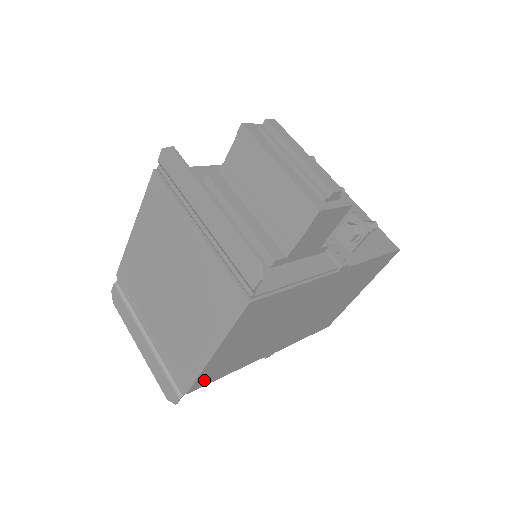
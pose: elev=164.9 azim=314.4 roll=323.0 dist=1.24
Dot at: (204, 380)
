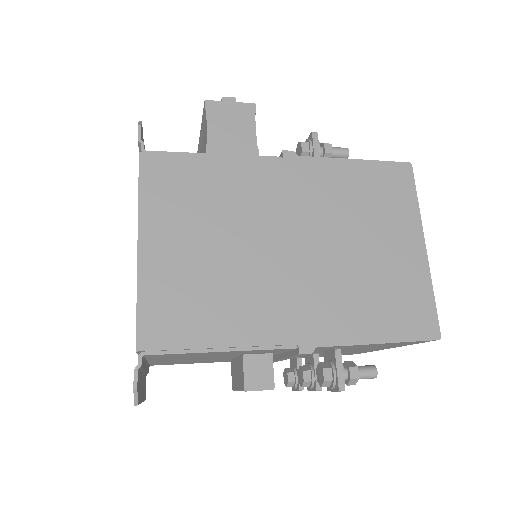
Dot at: (159, 326)
